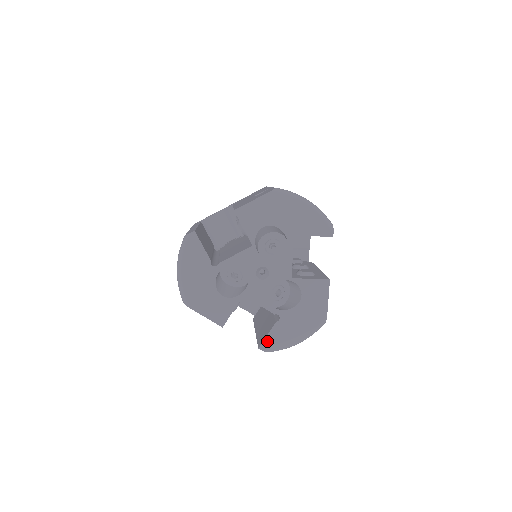
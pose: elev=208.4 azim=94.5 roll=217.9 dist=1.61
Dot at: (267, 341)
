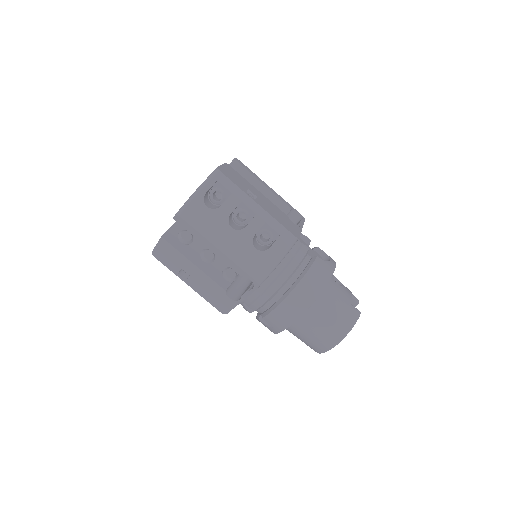
Dot at: occluded
